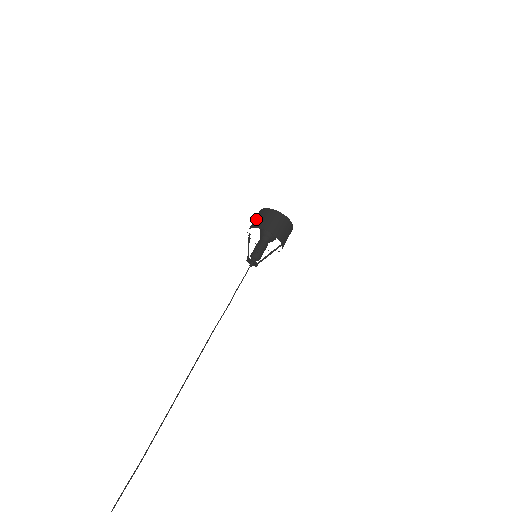
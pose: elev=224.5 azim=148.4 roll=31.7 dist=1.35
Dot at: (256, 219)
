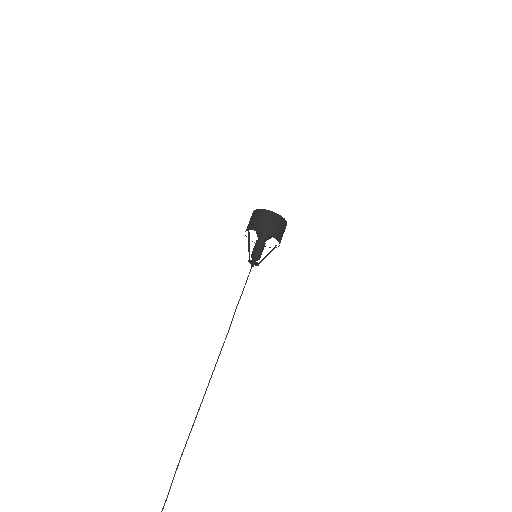
Dot at: (266, 222)
